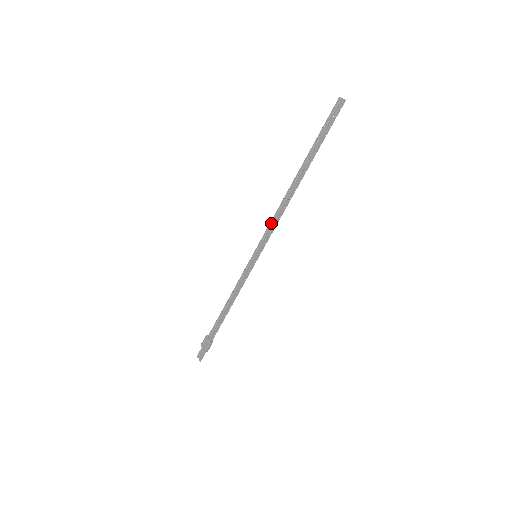
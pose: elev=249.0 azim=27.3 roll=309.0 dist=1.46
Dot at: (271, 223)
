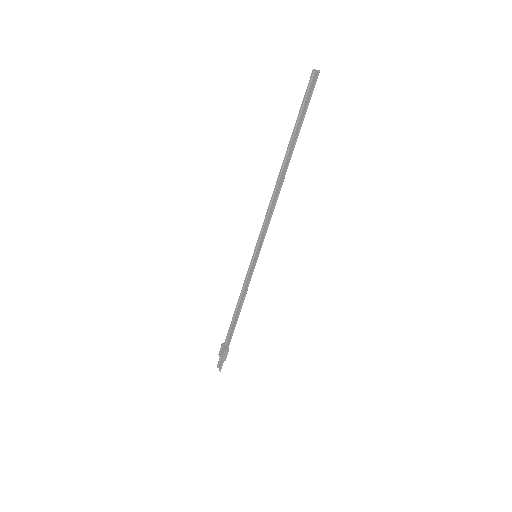
Dot at: (265, 219)
